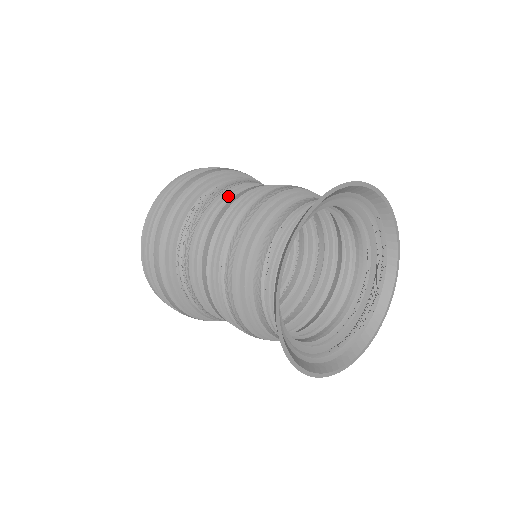
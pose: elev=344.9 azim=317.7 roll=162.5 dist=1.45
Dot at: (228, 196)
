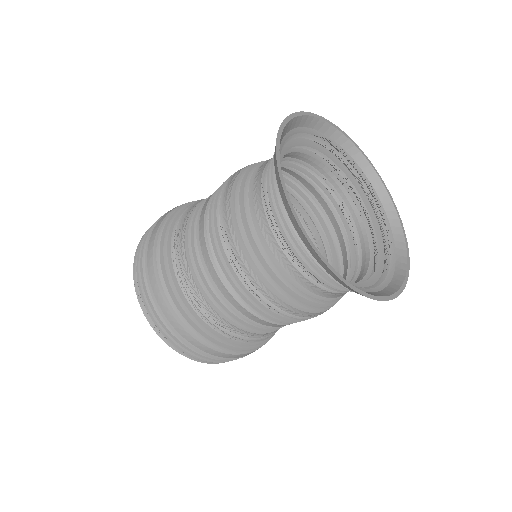
Dot at: occluded
